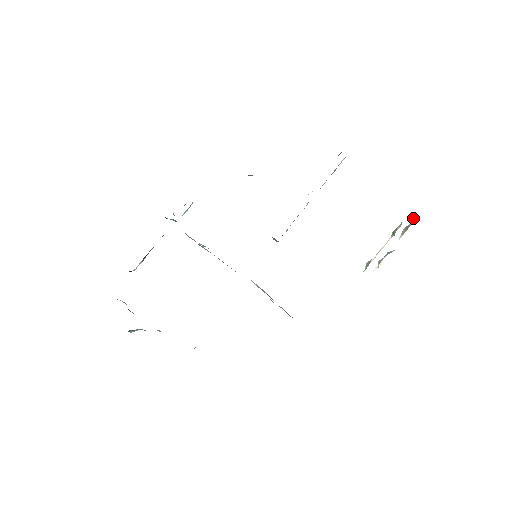
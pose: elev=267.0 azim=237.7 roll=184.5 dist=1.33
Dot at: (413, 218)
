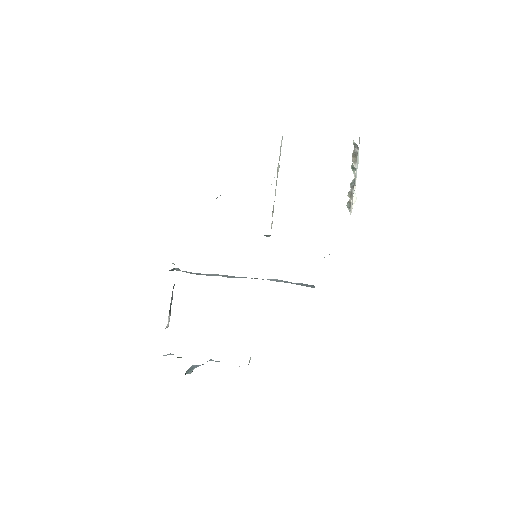
Dot at: (354, 144)
